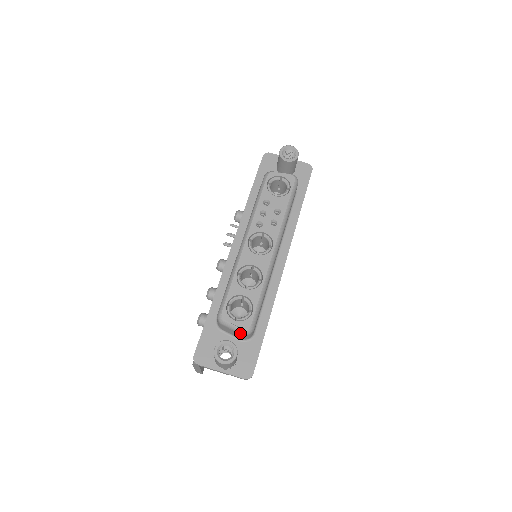
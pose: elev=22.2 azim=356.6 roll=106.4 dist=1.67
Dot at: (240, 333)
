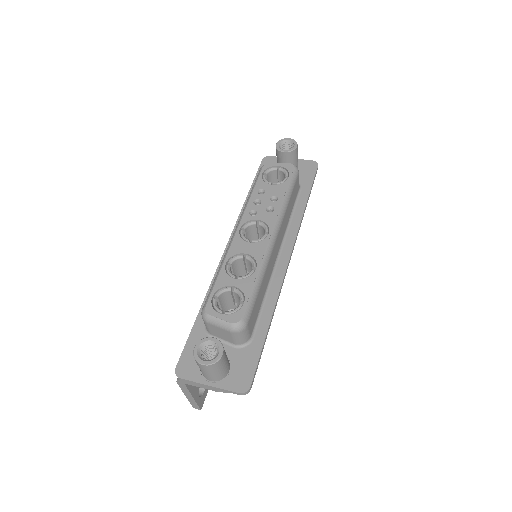
Dot at: (229, 330)
